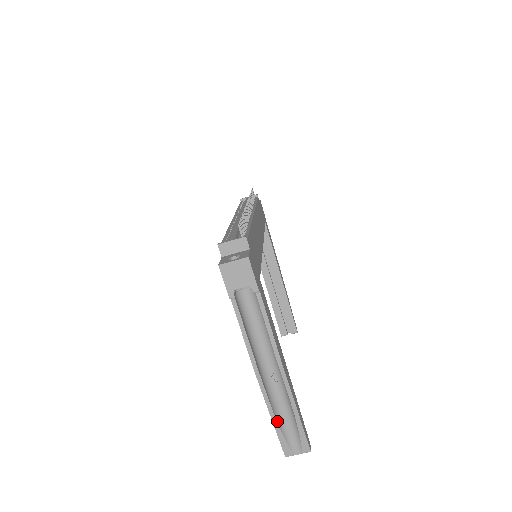
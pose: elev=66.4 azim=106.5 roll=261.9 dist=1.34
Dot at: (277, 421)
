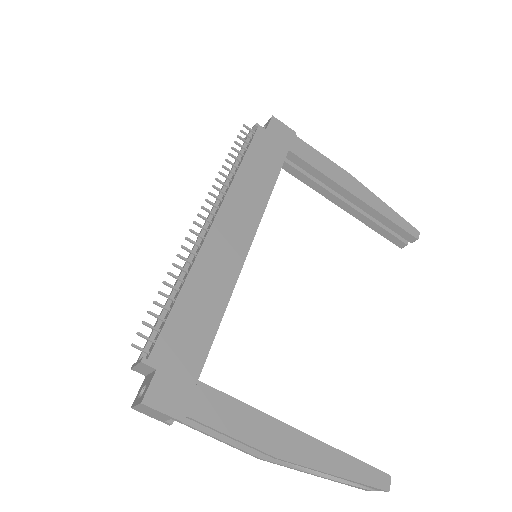
Dot at: (326, 477)
